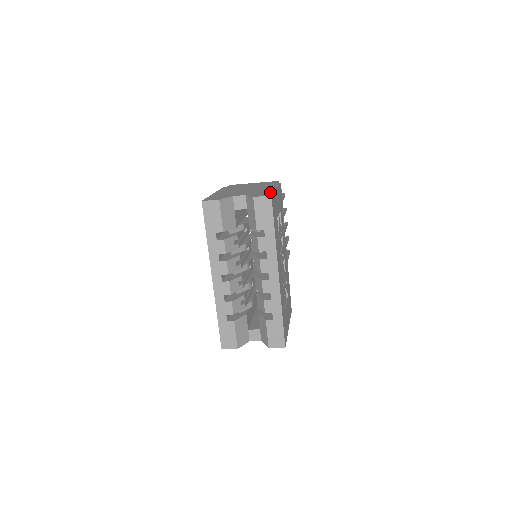
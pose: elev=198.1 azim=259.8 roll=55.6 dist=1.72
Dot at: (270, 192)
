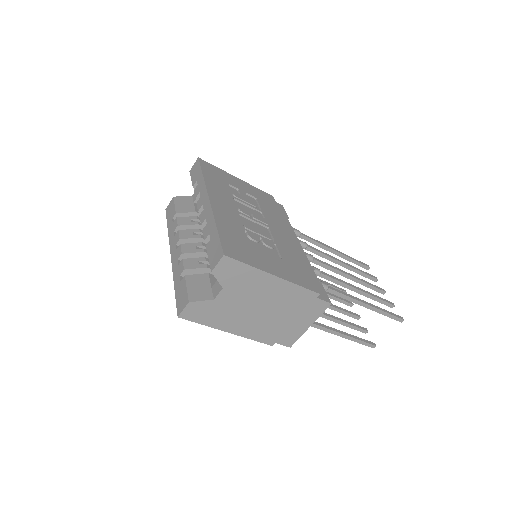
Dot at: occluded
